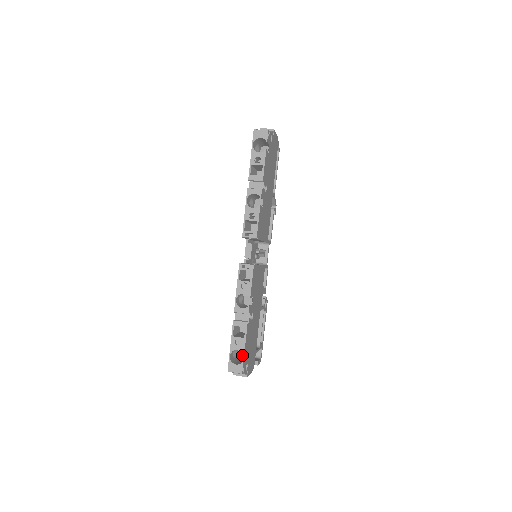
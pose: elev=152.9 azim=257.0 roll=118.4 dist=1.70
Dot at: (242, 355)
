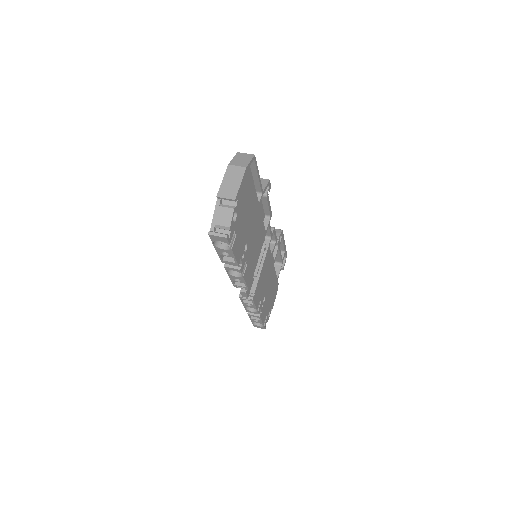
Dot at: occluded
